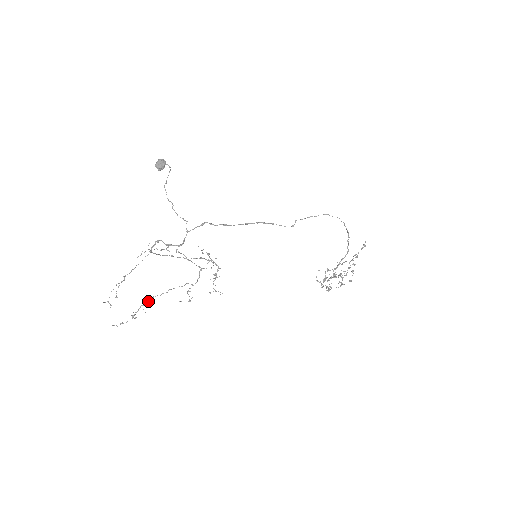
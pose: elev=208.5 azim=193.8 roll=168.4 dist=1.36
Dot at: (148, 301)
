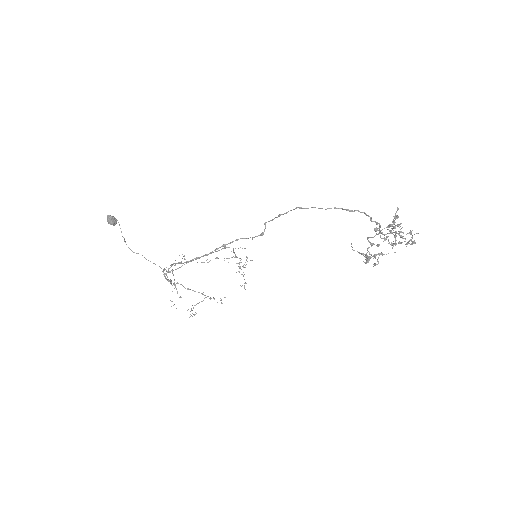
Dot at: (191, 309)
